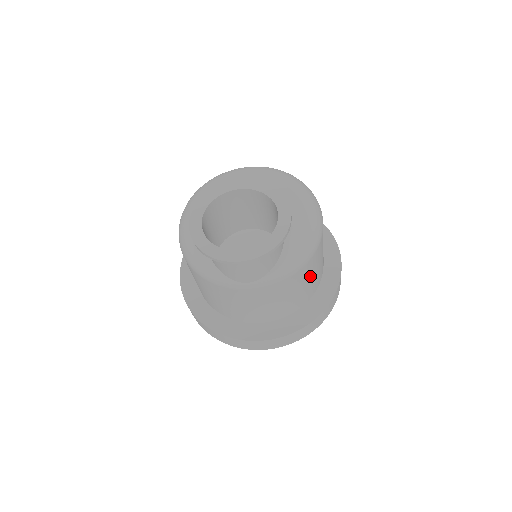
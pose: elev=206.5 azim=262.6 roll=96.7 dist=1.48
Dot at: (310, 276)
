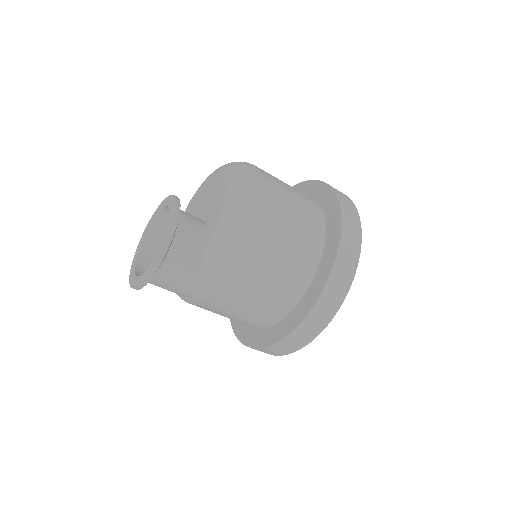
Dot at: (270, 269)
